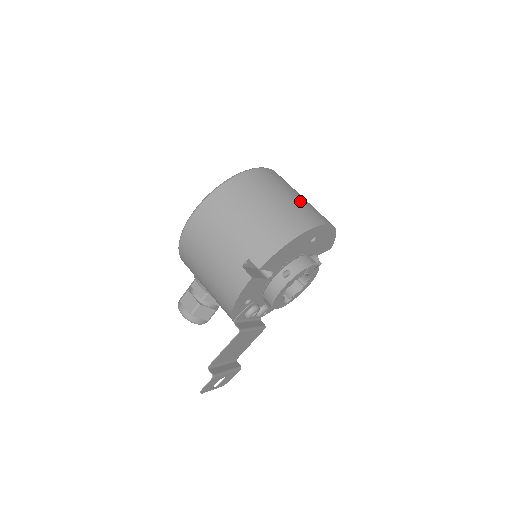
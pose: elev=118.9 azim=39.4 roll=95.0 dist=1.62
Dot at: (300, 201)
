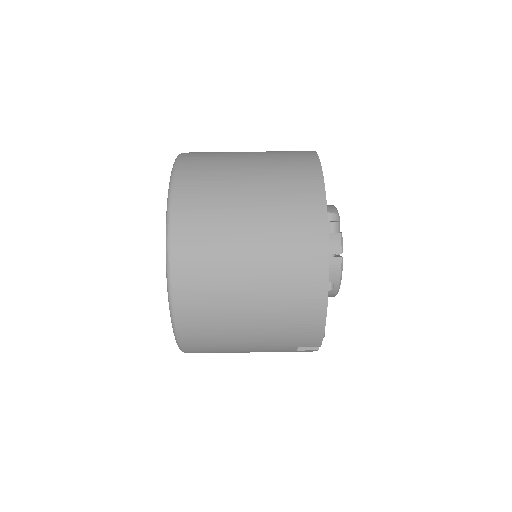
Dot at: (266, 231)
